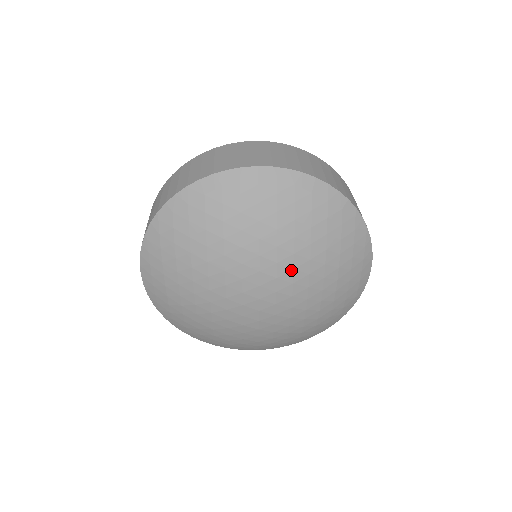
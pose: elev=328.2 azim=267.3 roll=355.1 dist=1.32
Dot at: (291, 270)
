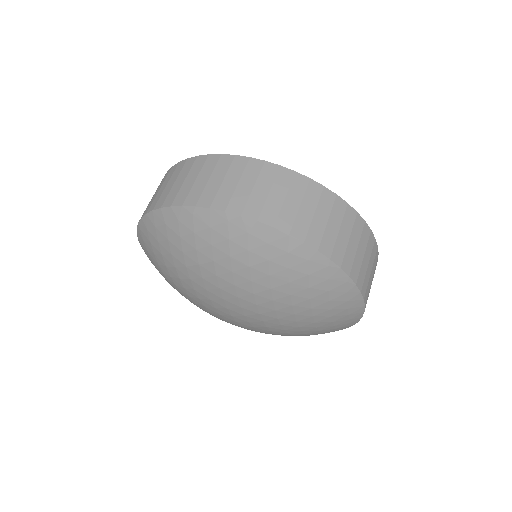
Dot at: (254, 305)
